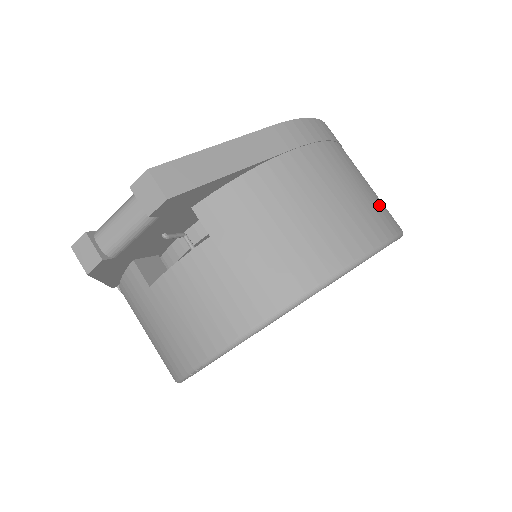
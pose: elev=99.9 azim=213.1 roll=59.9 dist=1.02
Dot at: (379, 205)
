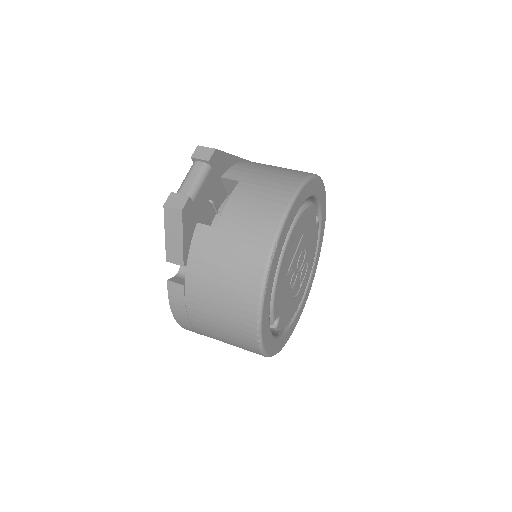
Dot at: occluded
